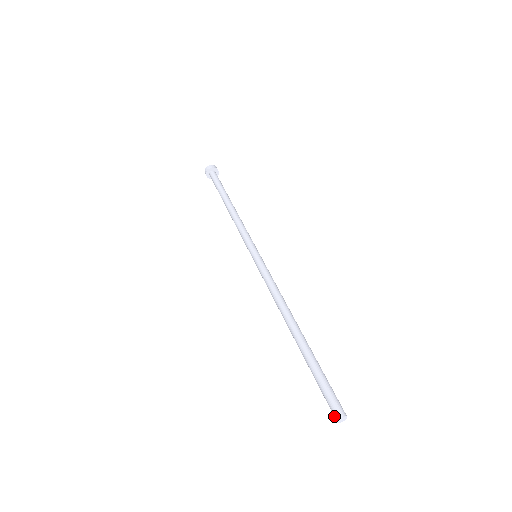
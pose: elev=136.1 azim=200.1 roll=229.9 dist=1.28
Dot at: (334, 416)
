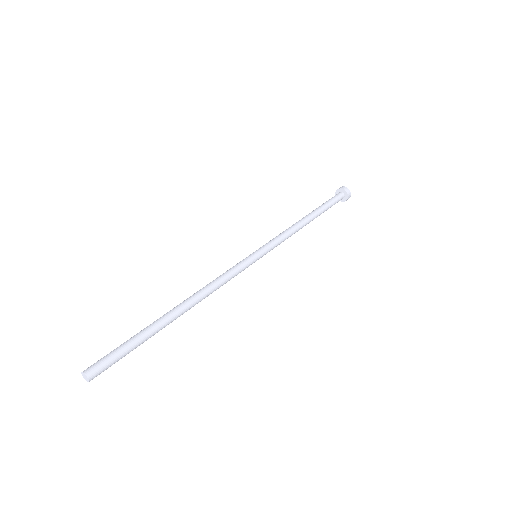
Dot at: occluded
